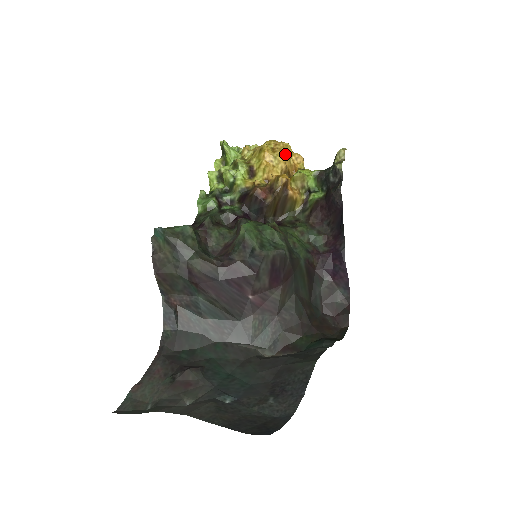
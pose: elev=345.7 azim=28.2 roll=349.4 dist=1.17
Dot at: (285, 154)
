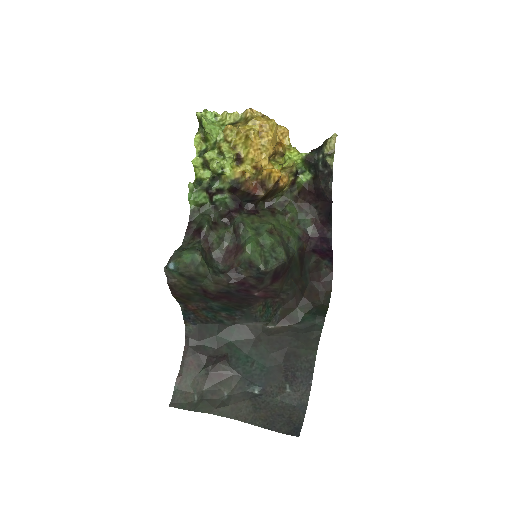
Dot at: (272, 138)
